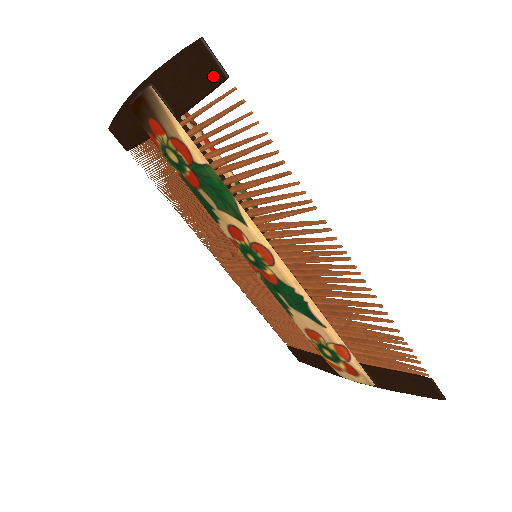
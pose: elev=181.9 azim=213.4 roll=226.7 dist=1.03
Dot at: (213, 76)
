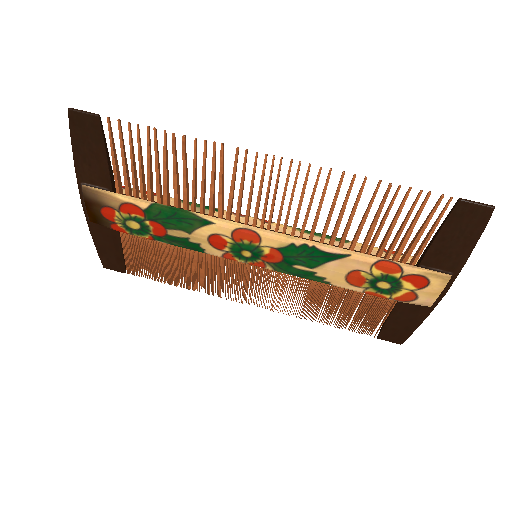
Dot at: (93, 125)
